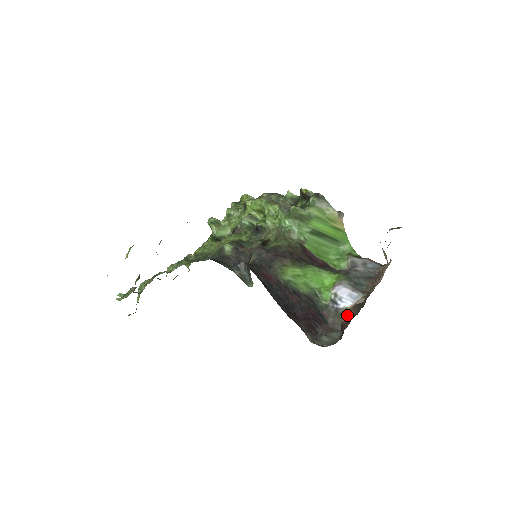
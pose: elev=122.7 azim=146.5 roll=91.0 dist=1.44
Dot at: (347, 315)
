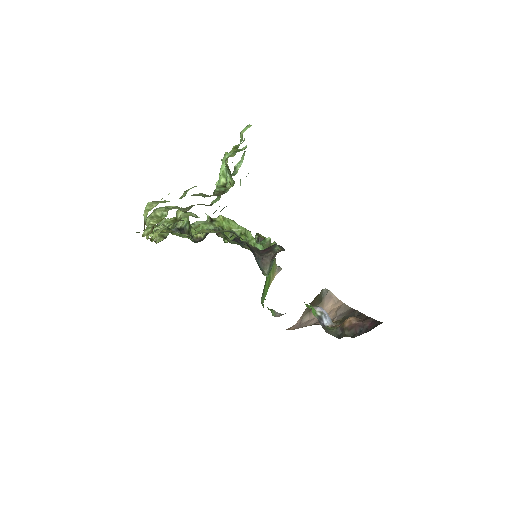
Dot at: (358, 318)
